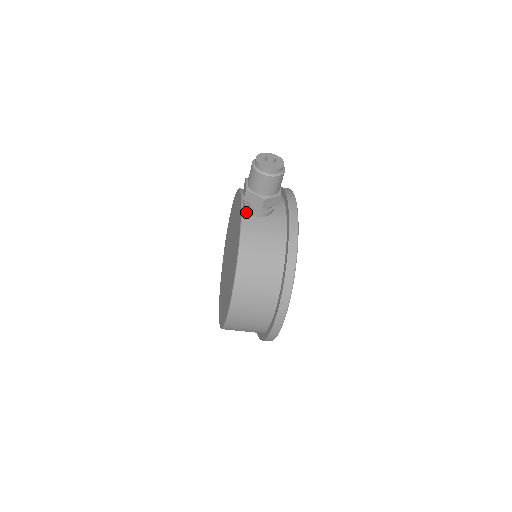
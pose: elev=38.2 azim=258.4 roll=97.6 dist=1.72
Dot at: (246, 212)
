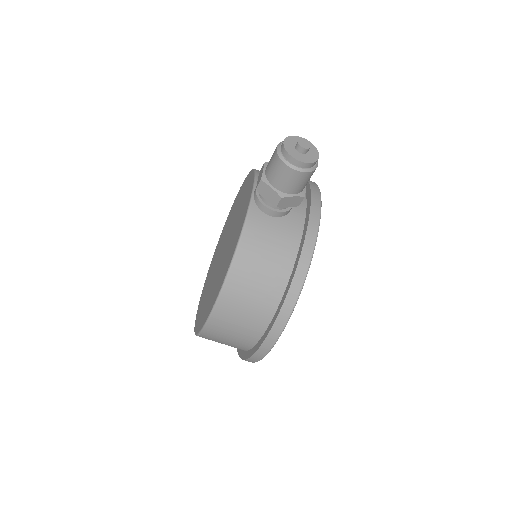
Dot at: (255, 206)
